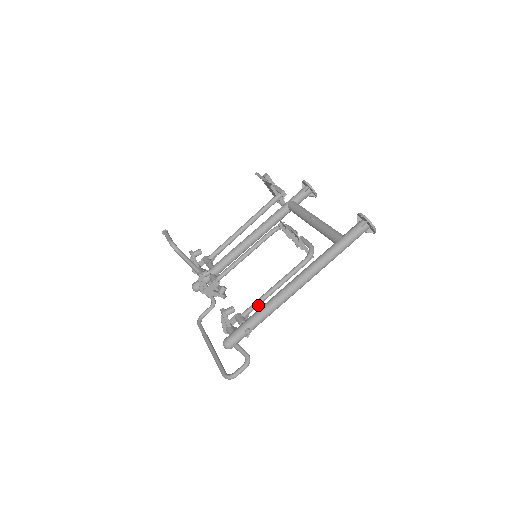
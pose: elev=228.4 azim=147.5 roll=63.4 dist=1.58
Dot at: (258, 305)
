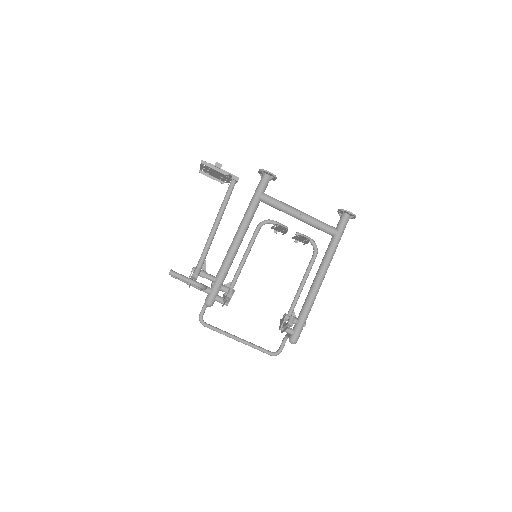
Dot at: occluded
